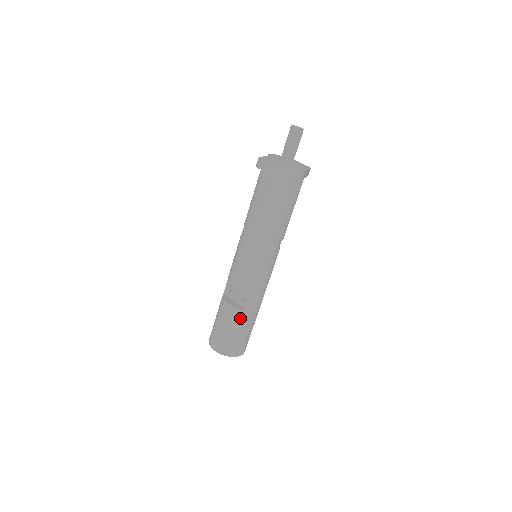
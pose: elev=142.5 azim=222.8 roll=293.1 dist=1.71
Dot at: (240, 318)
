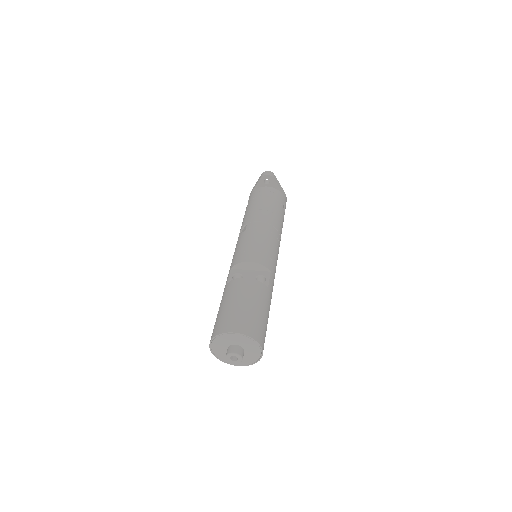
Dot at: (264, 295)
